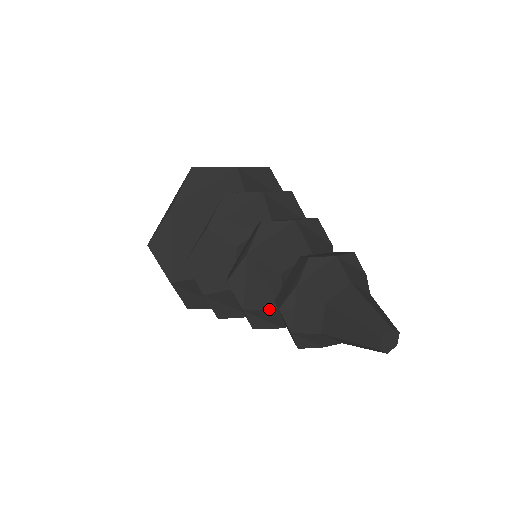
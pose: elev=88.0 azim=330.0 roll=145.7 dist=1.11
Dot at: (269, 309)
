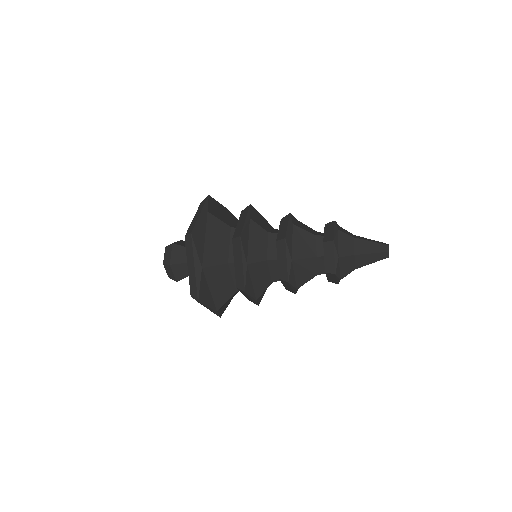
Dot at: (308, 258)
